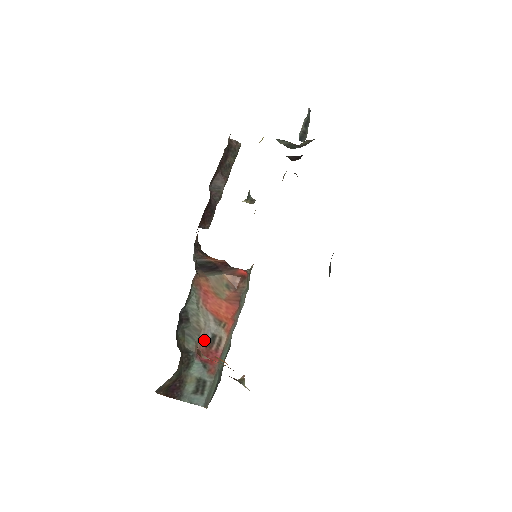
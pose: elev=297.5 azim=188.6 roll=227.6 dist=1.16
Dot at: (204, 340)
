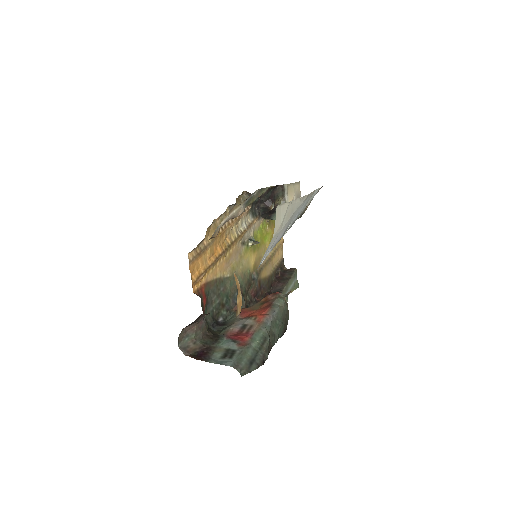
Dot at: (235, 328)
